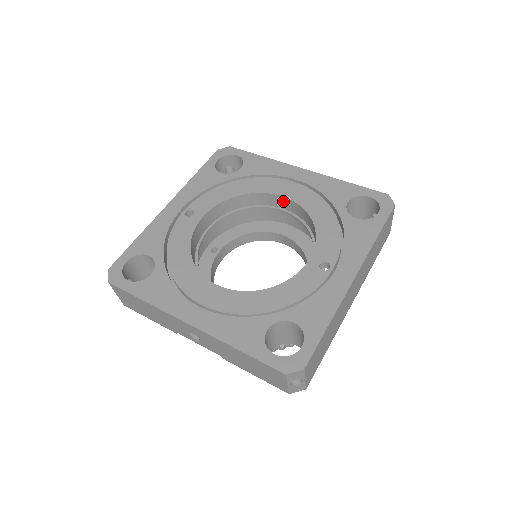
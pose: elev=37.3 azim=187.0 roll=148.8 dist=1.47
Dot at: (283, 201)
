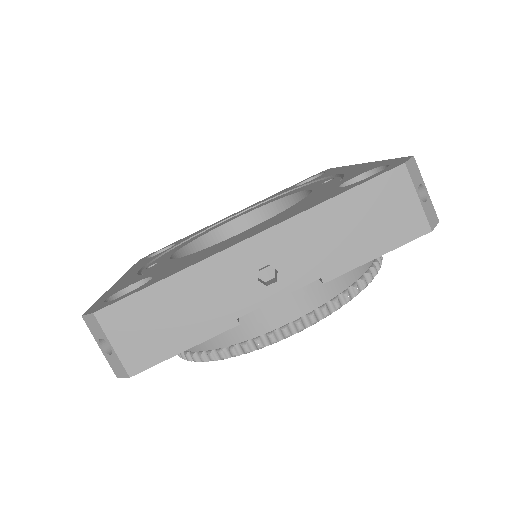
Dot at: (239, 225)
